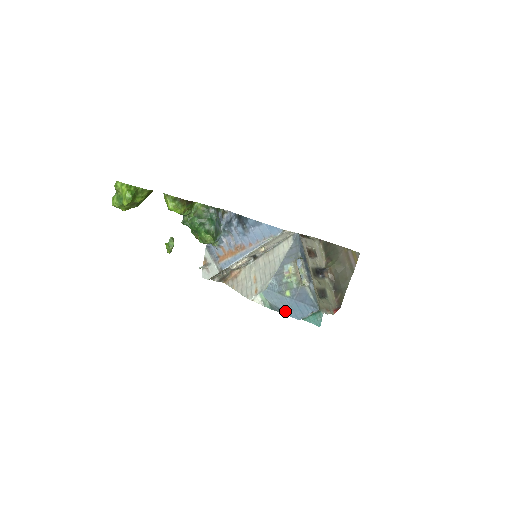
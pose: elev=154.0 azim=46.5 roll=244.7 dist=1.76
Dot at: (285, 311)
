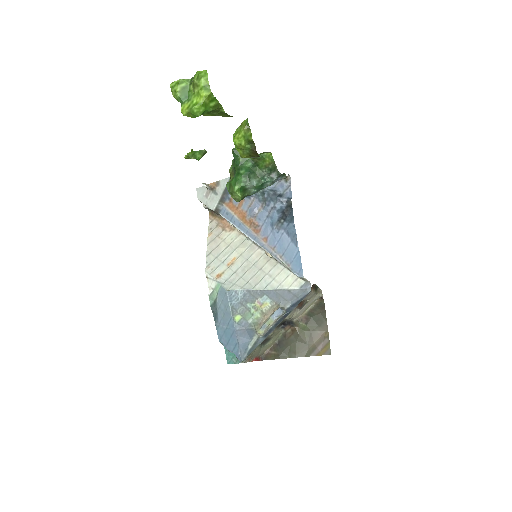
Dot at: (218, 322)
